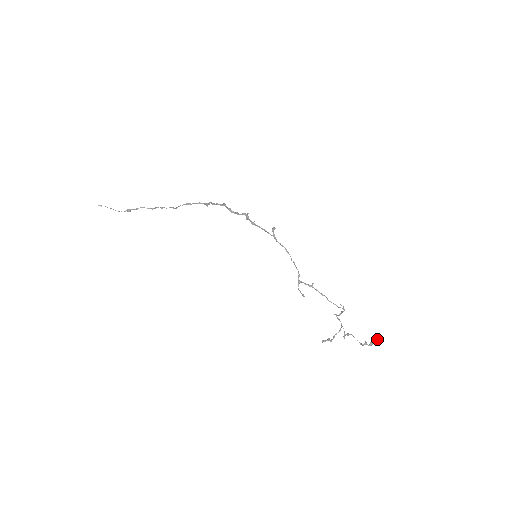
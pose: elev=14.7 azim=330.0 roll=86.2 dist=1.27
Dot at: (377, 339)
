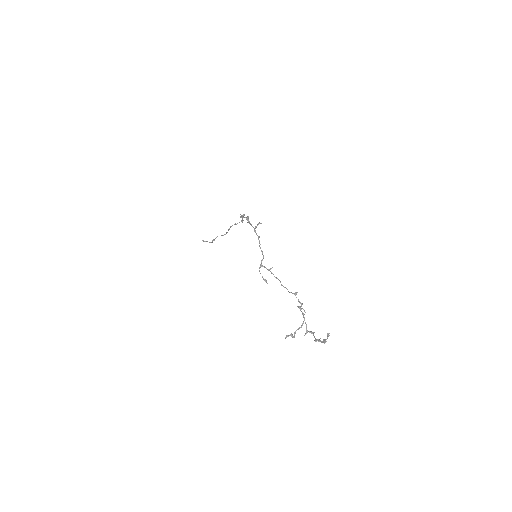
Dot at: occluded
